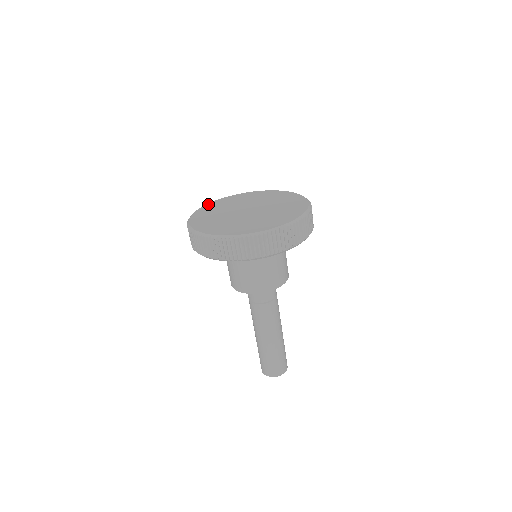
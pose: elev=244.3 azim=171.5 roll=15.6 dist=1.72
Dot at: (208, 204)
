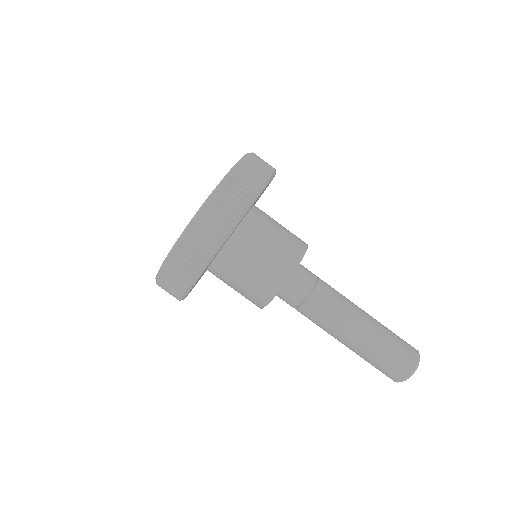
Dot at: occluded
